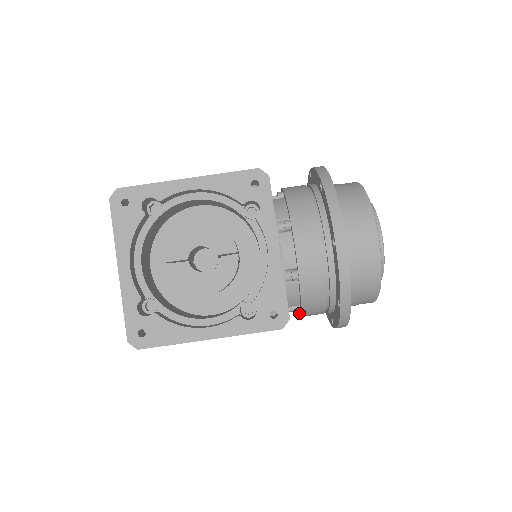
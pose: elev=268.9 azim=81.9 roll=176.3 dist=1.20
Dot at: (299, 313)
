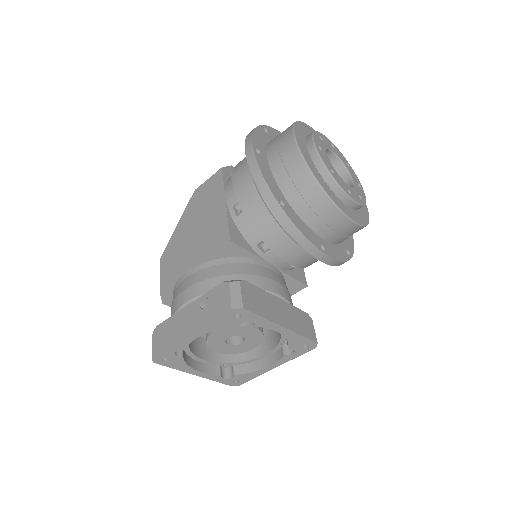
Dot at: occluded
